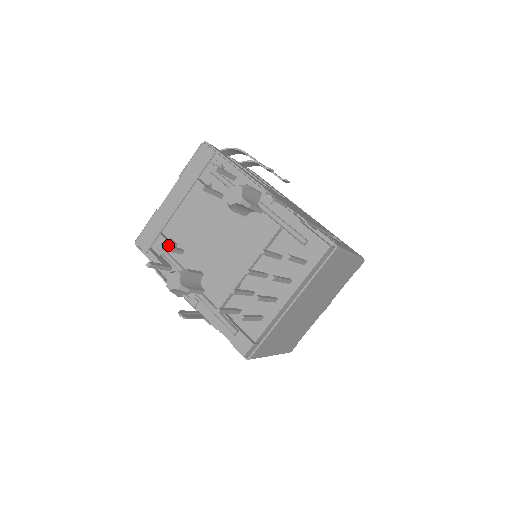
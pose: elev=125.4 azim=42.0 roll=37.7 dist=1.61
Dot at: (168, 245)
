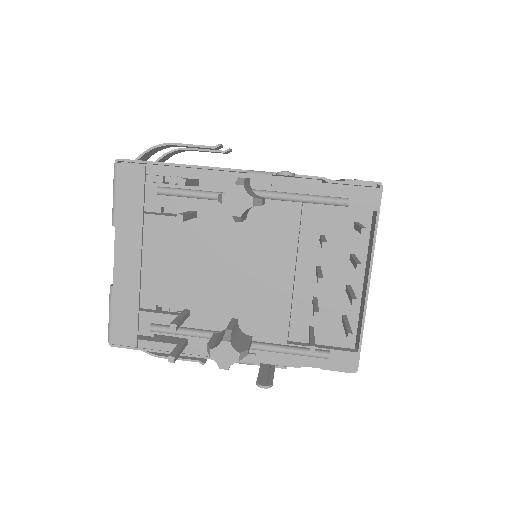
Dot at: (161, 317)
